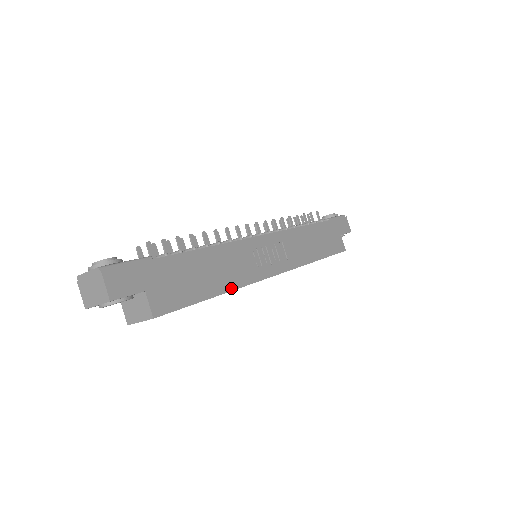
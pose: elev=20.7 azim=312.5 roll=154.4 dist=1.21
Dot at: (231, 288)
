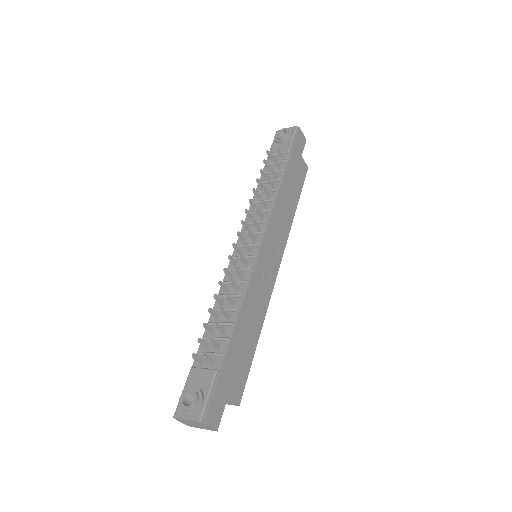
Dot at: (262, 320)
